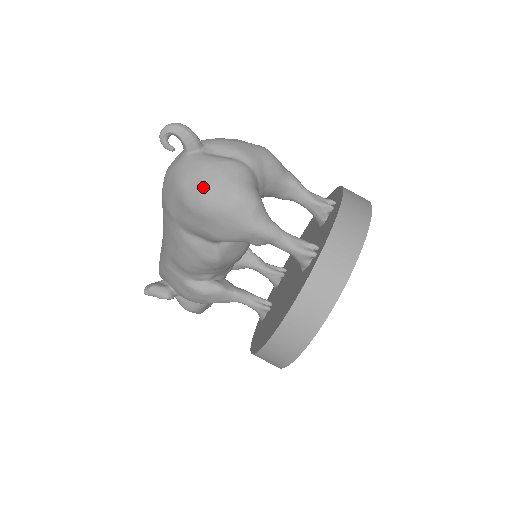
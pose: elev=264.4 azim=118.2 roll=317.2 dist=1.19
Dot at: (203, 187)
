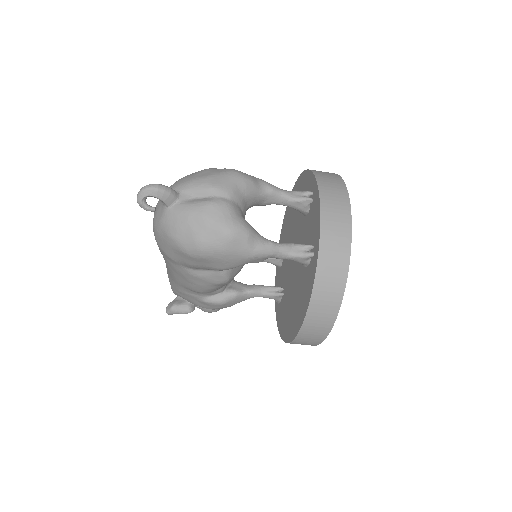
Dot at: (196, 236)
